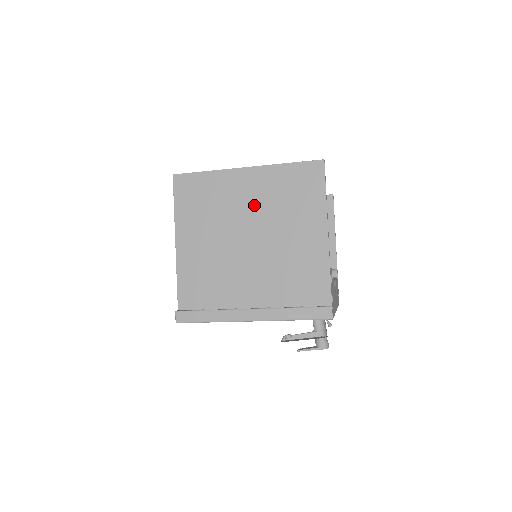
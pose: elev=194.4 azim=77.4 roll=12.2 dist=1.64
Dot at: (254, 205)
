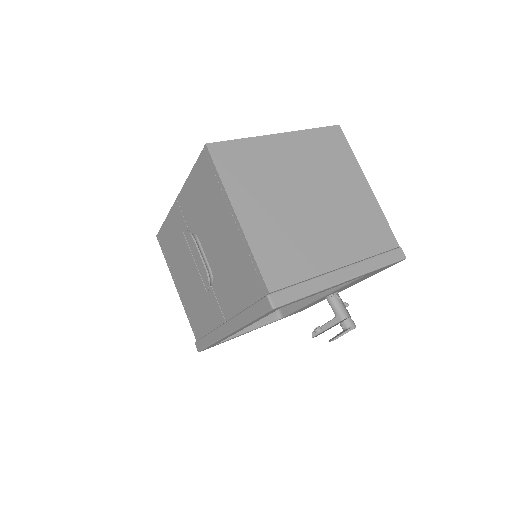
Dot at: (301, 167)
